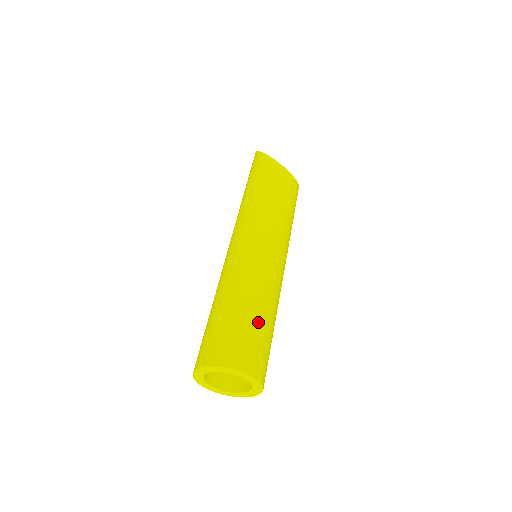
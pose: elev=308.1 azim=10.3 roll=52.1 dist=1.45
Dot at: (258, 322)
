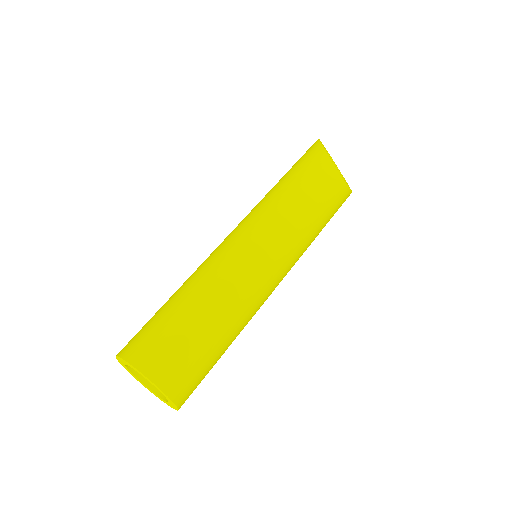
Dot at: (199, 330)
